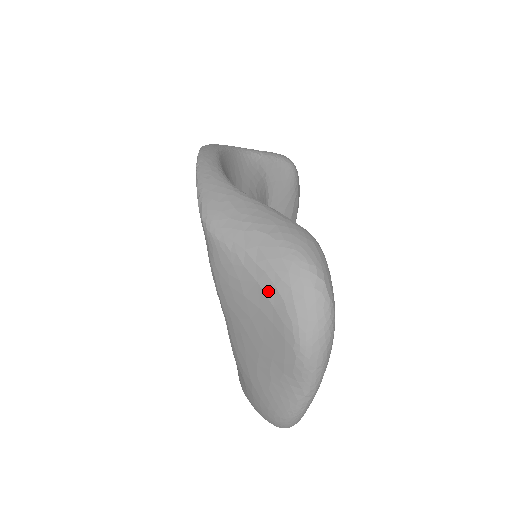
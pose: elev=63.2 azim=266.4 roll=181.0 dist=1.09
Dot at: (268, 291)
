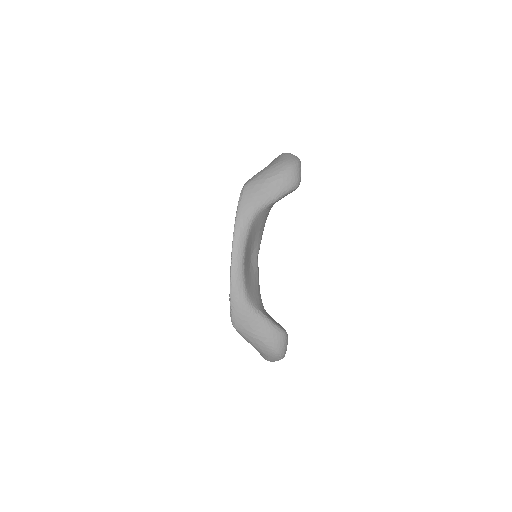
Dot at: (258, 351)
